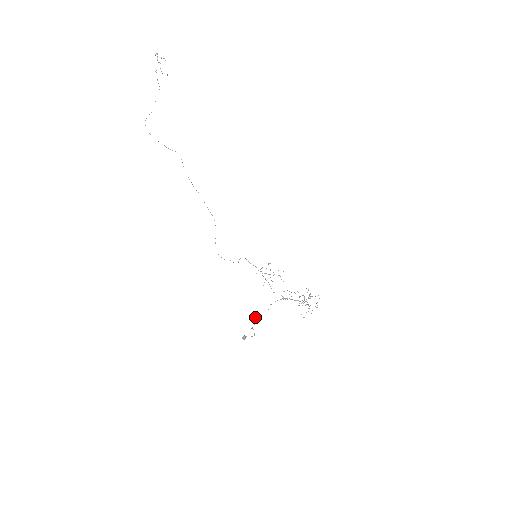
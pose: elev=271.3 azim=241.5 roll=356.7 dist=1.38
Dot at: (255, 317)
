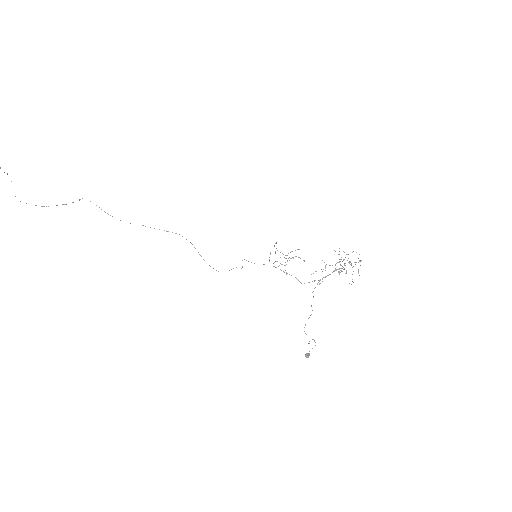
Dot at: occluded
